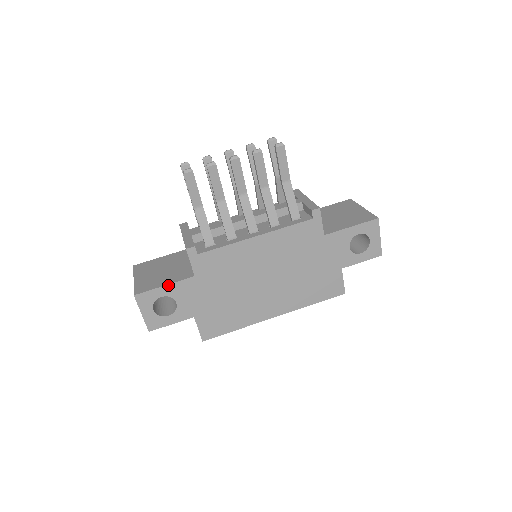
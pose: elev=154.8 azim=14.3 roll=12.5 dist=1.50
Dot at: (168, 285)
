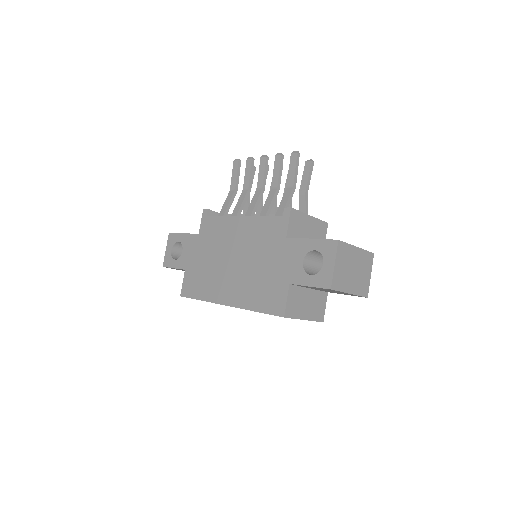
Dot at: (185, 234)
